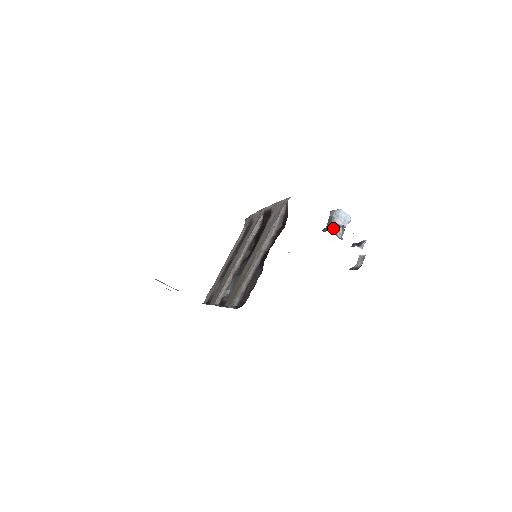
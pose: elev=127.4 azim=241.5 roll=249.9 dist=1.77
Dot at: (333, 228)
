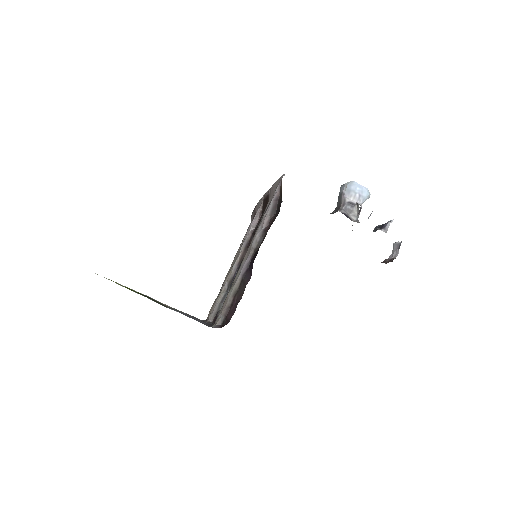
Dot at: (344, 208)
